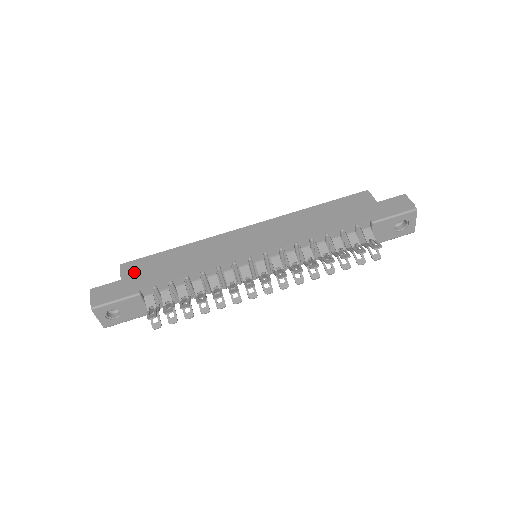
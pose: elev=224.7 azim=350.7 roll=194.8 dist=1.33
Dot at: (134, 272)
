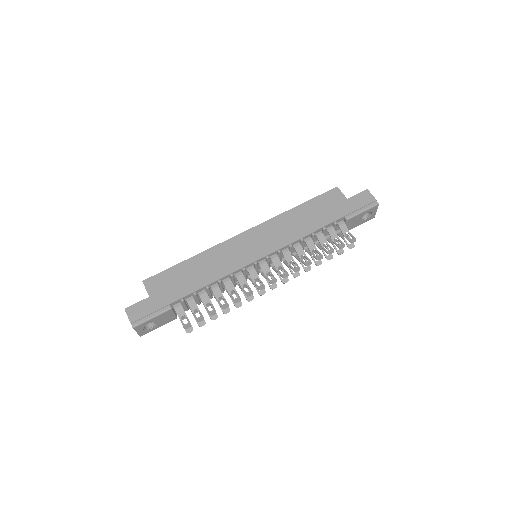
Dot at: (159, 288)
